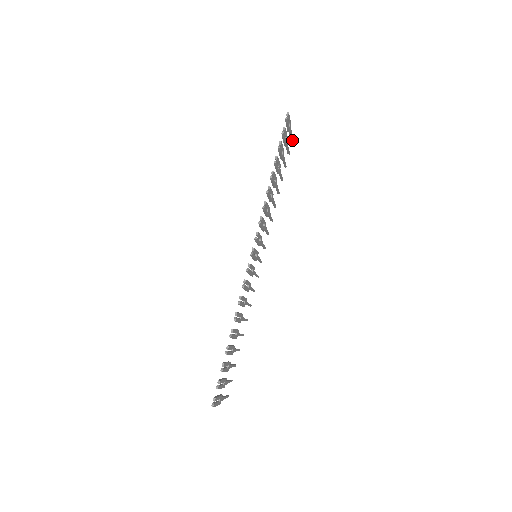
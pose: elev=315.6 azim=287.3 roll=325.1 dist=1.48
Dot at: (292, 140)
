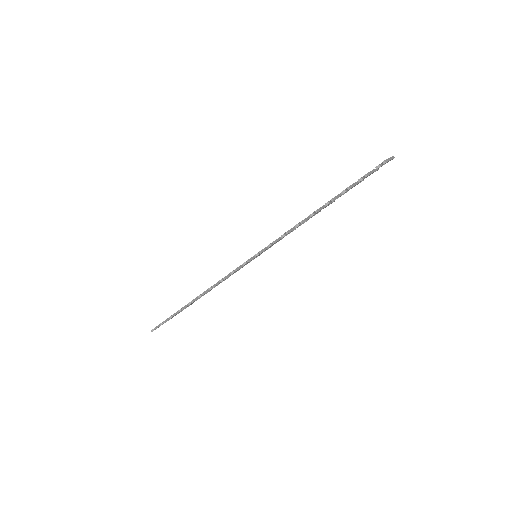
Dot at: occluded
